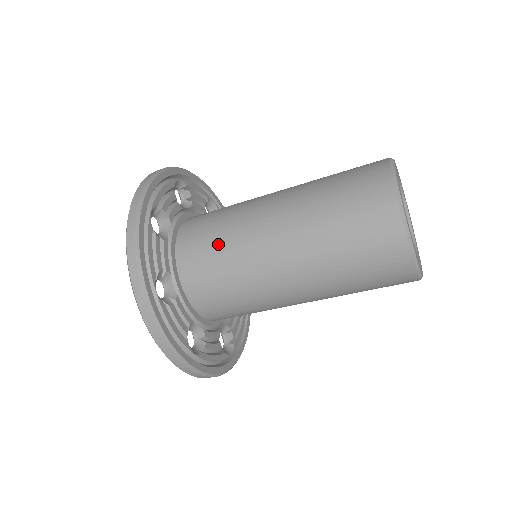
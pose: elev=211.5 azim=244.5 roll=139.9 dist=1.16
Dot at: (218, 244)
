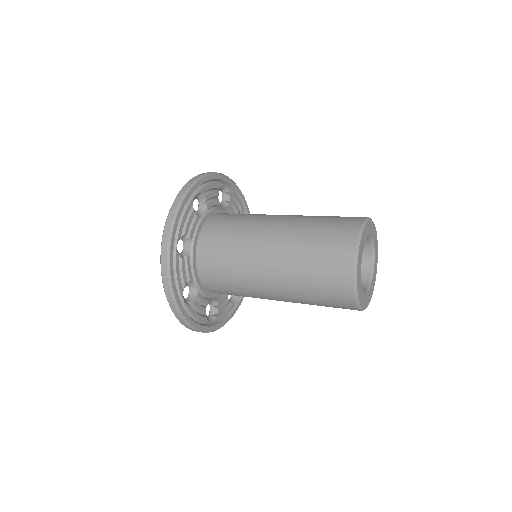
Dot at: (227, 266)
